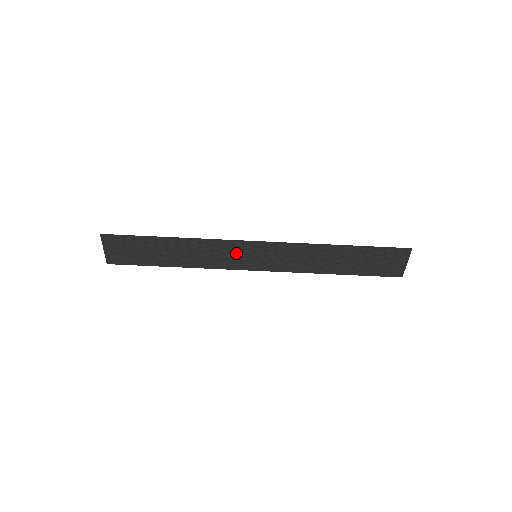
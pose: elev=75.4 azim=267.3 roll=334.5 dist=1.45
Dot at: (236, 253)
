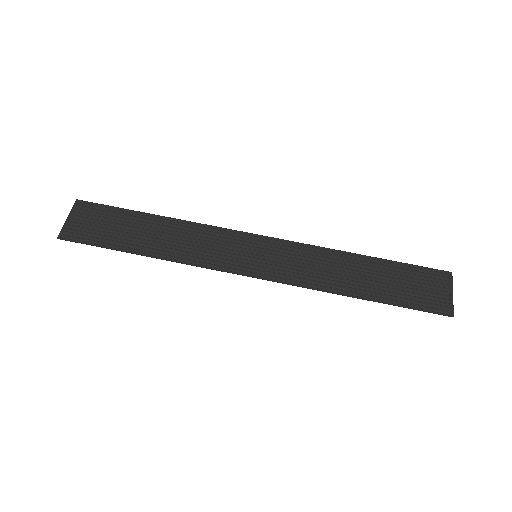
Dot at: (232, 247)
